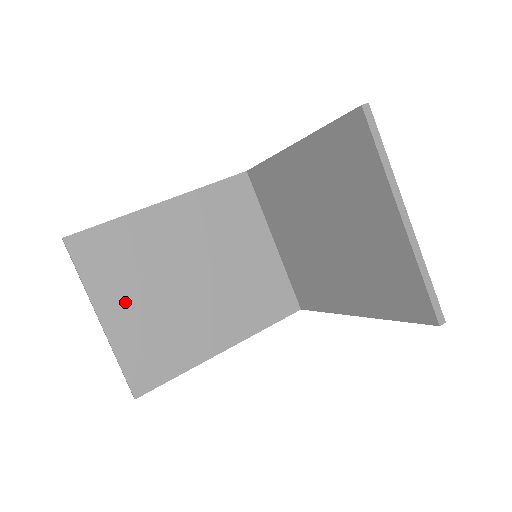
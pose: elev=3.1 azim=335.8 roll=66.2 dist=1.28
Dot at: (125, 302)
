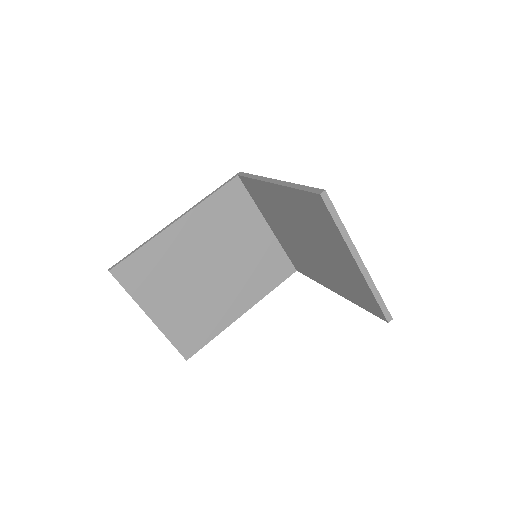
Dot at: (165, 302)
